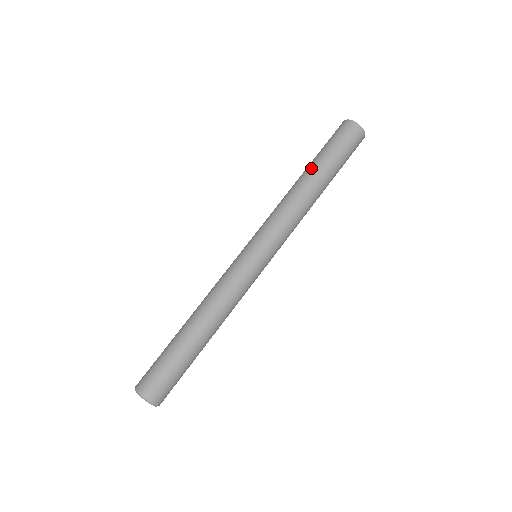
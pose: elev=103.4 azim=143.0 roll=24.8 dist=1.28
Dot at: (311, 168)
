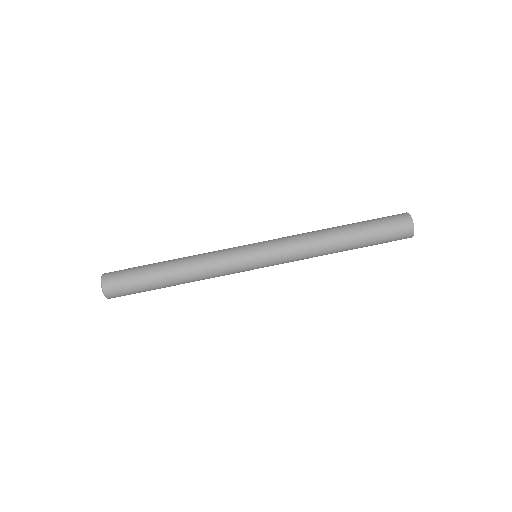
Dot at: (350, 229)
